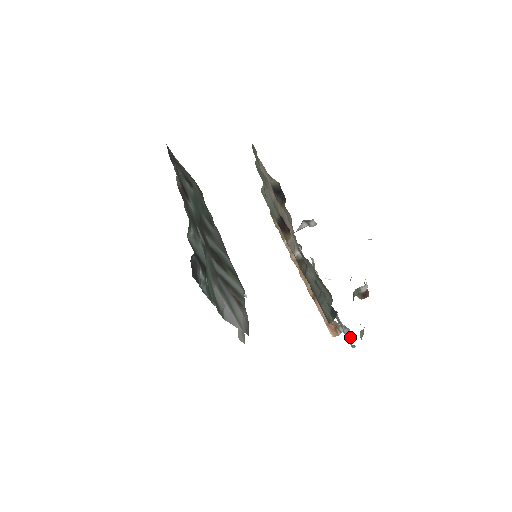
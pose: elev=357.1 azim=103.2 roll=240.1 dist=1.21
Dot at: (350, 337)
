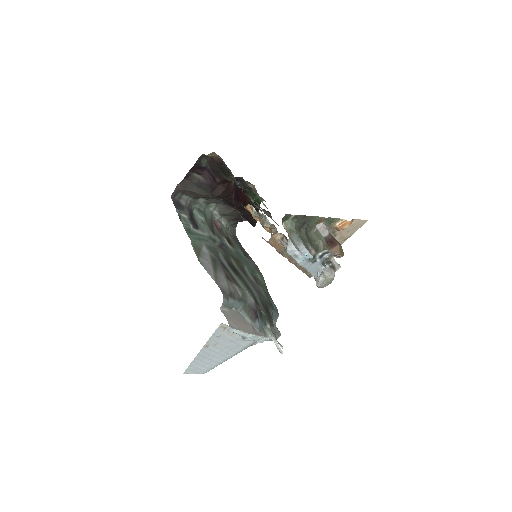
Dot at: occluded
